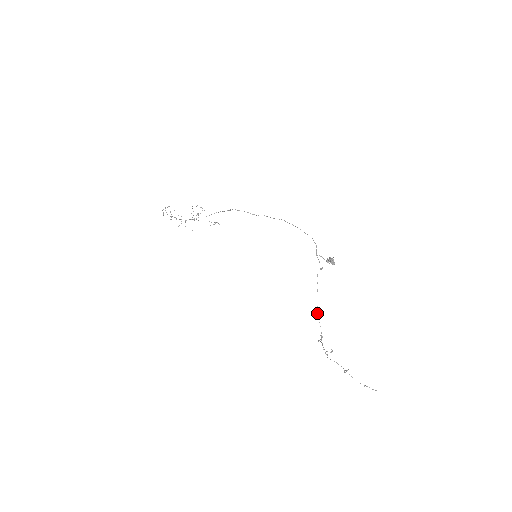
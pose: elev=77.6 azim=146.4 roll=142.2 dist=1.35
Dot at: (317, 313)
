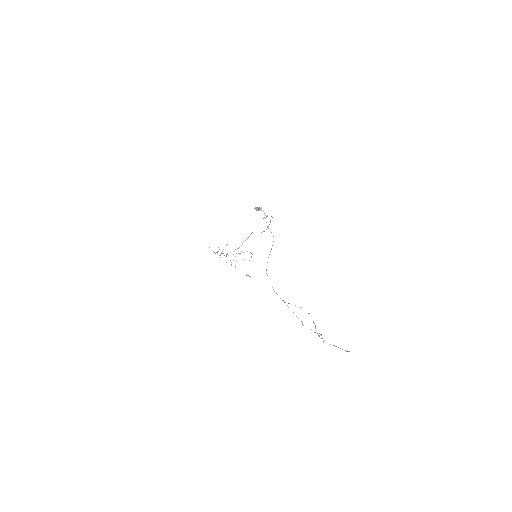
Dot at: occluded
